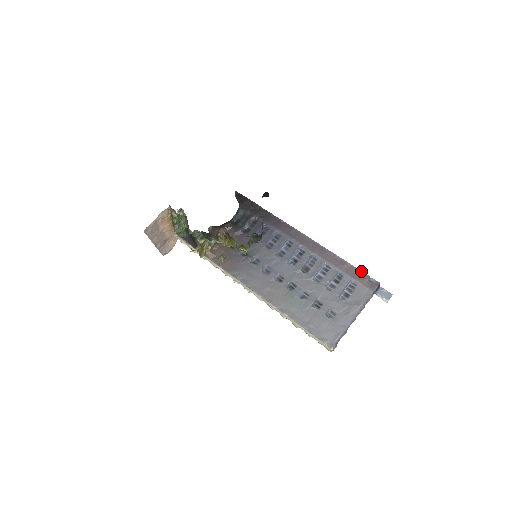
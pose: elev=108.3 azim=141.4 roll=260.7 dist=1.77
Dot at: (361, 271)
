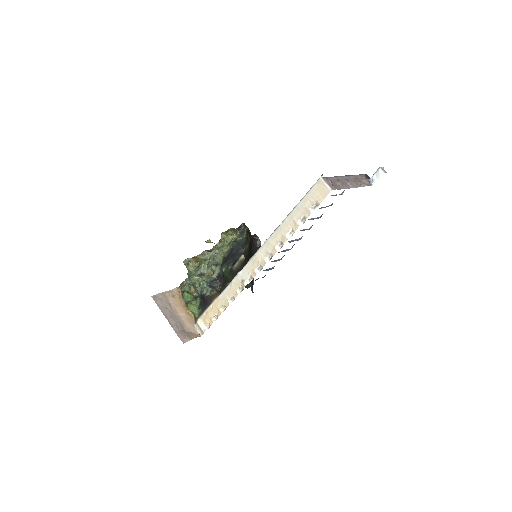
Dot at: occluded
